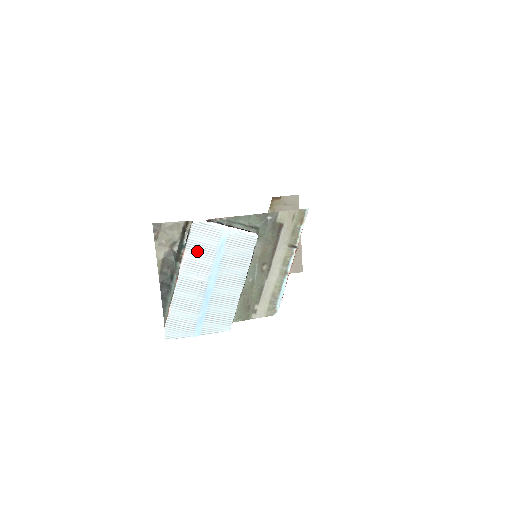
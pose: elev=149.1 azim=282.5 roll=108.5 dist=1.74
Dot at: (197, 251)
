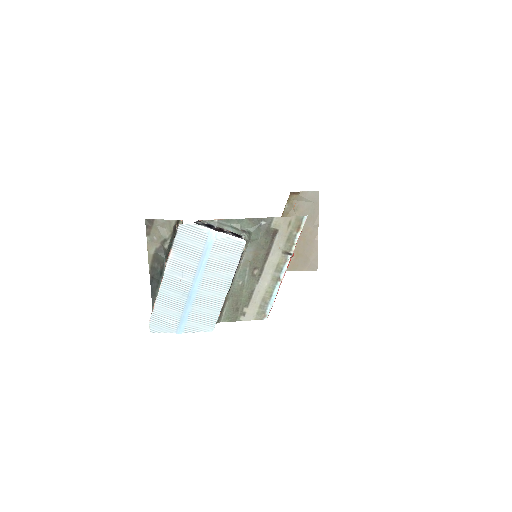
Dot at: (183, 252)
